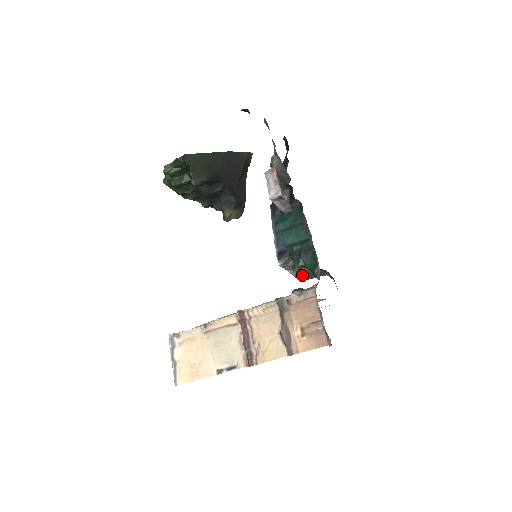
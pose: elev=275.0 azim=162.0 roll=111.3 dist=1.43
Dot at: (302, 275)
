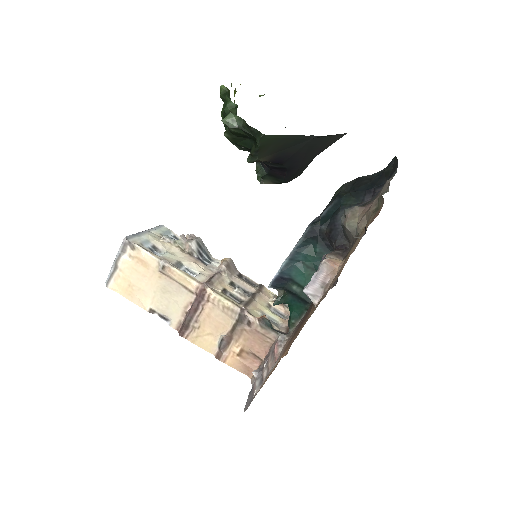
Dot at: occluded
